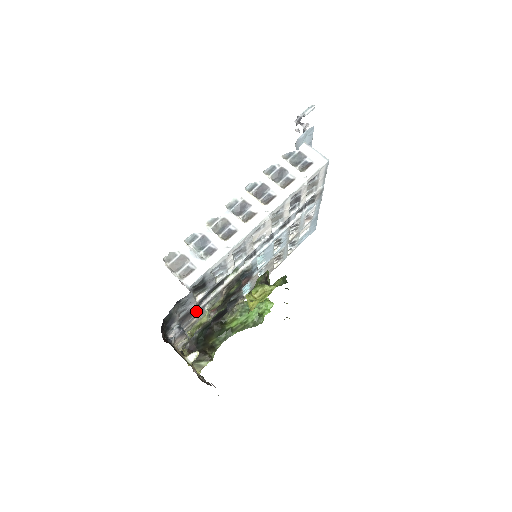
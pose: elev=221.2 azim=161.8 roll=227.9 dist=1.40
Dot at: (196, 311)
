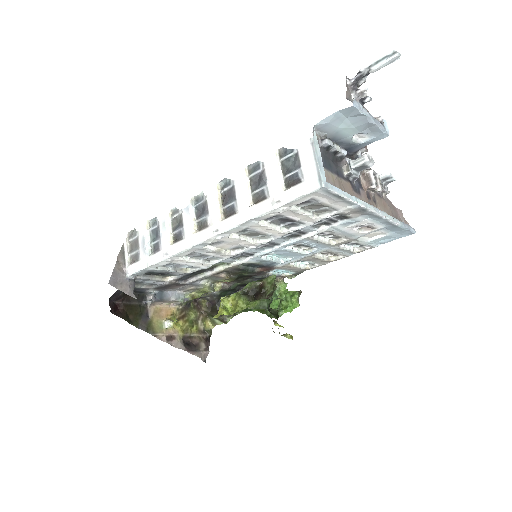
Dot at: (181, 284)
